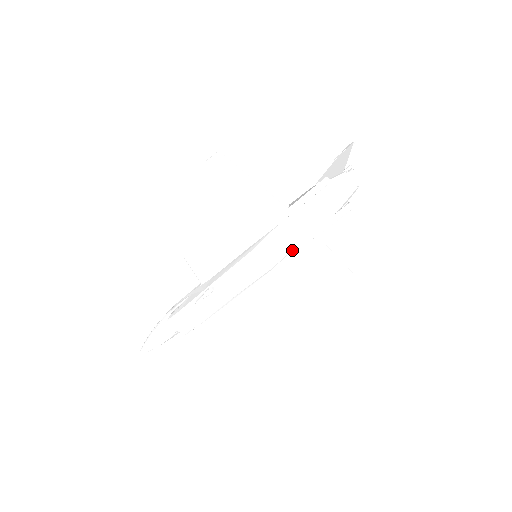
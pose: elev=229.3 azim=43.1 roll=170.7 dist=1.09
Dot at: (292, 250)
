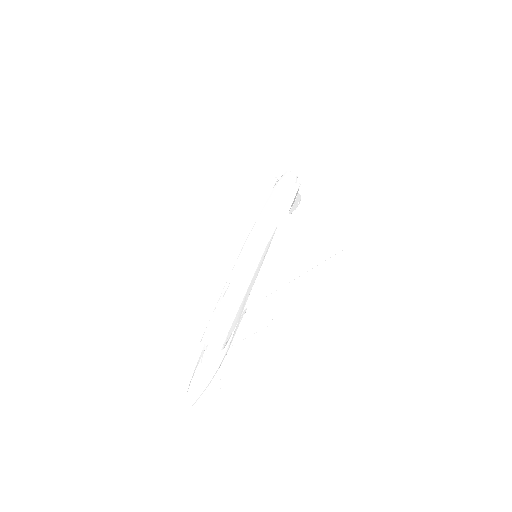
Dot at: (277, 232)
